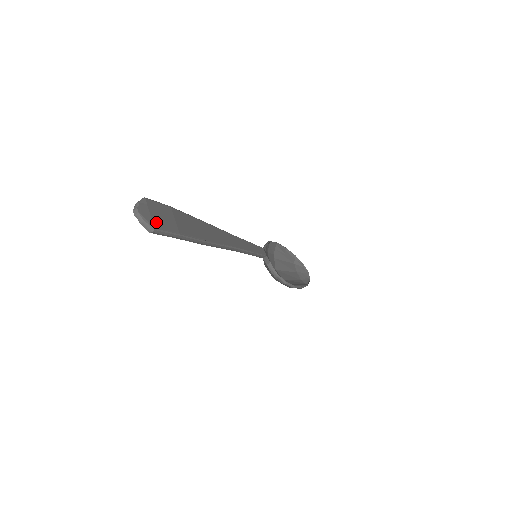
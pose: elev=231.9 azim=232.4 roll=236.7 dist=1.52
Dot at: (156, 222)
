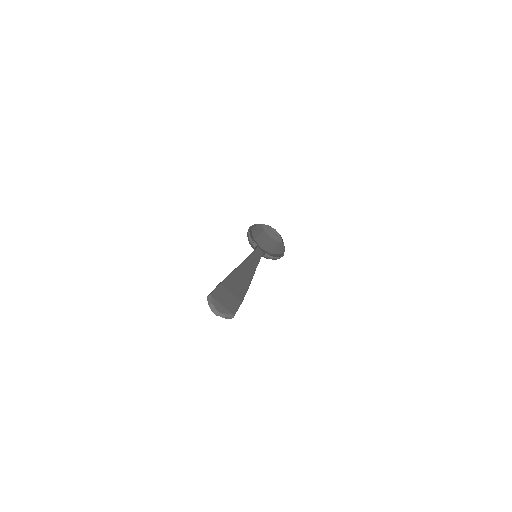
Dot at: (229, 308)
